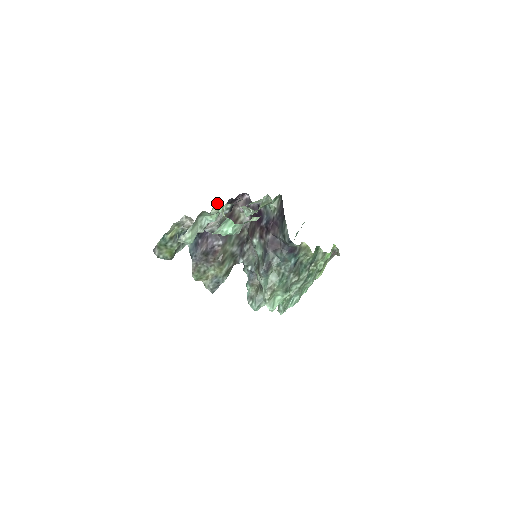
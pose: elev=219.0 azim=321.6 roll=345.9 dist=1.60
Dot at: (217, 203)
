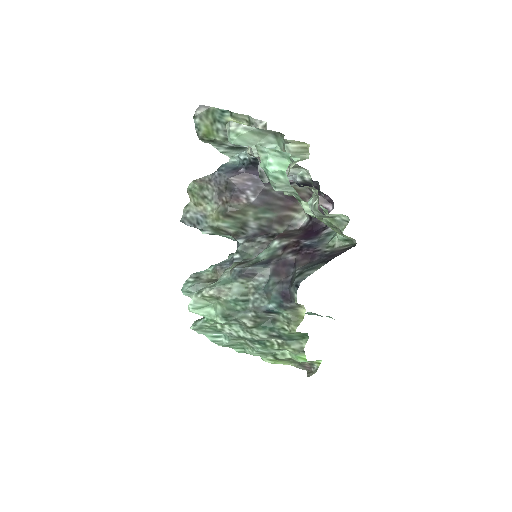
Dot at: (304, 145)
